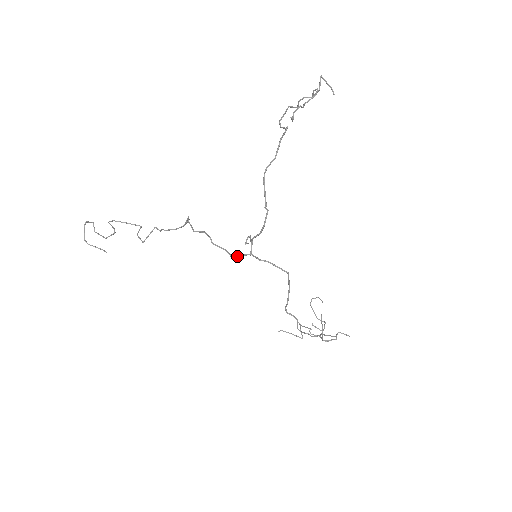
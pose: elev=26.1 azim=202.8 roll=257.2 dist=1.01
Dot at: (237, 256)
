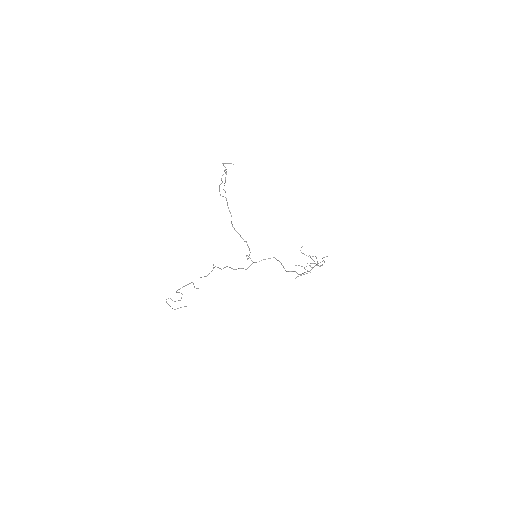
Dot at: occluded
